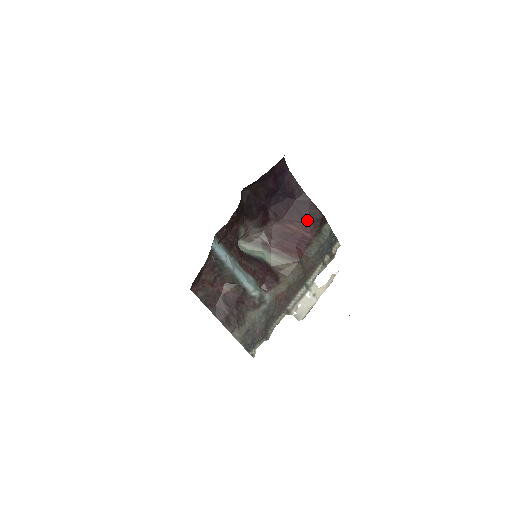
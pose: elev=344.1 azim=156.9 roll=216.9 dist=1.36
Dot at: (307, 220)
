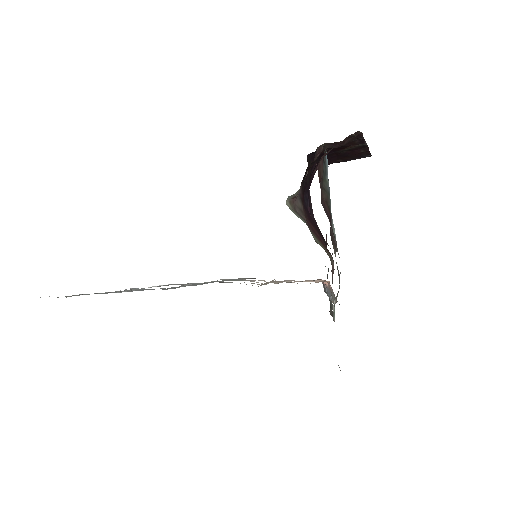
Dot at: (321, 236)
